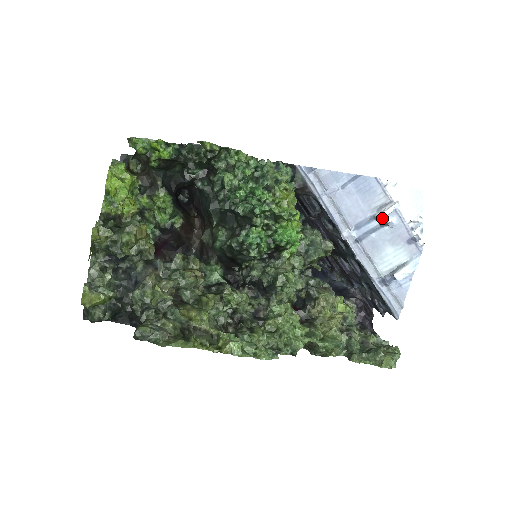
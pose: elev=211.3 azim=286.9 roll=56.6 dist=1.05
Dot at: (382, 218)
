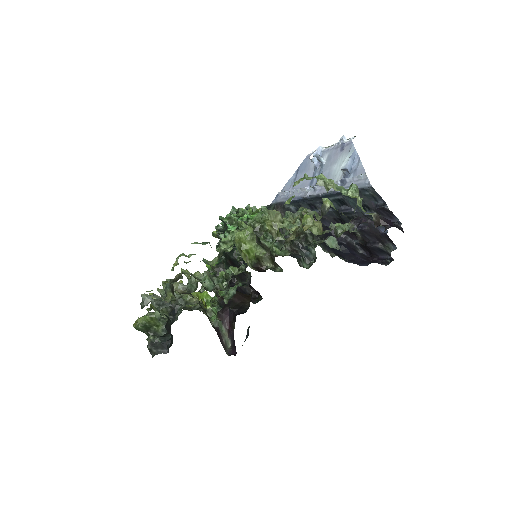
Dot at: (320, 163)
